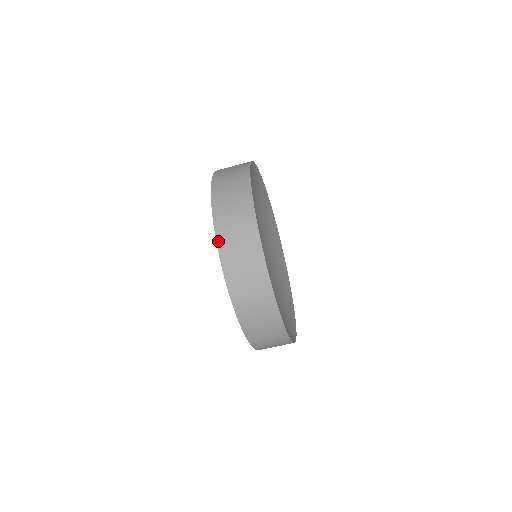
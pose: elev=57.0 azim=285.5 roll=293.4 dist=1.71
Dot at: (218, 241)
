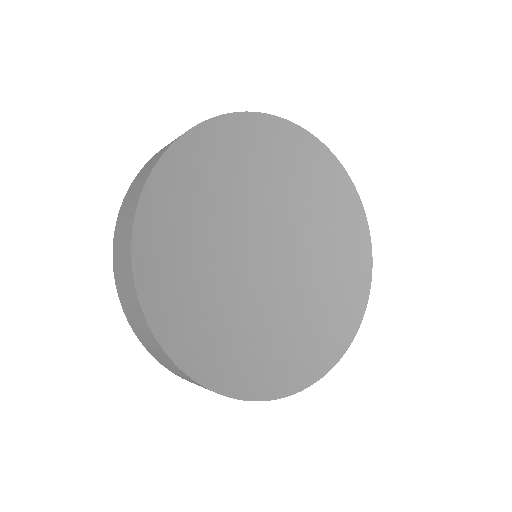
Dot at: occluded
